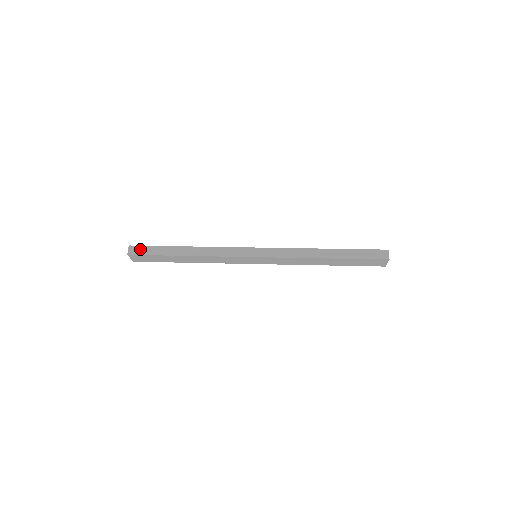
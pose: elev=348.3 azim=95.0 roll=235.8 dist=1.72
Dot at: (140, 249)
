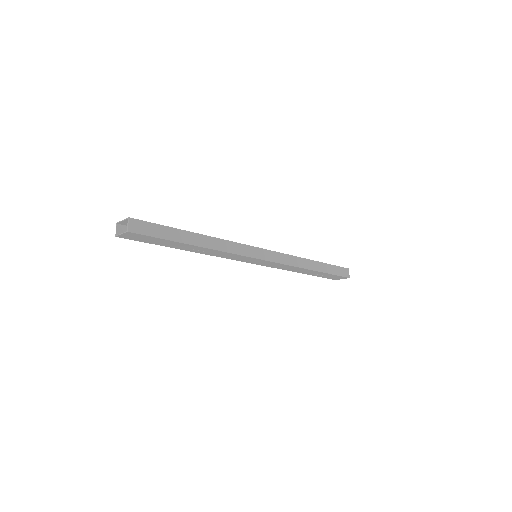
Dot at: (145, 226)
